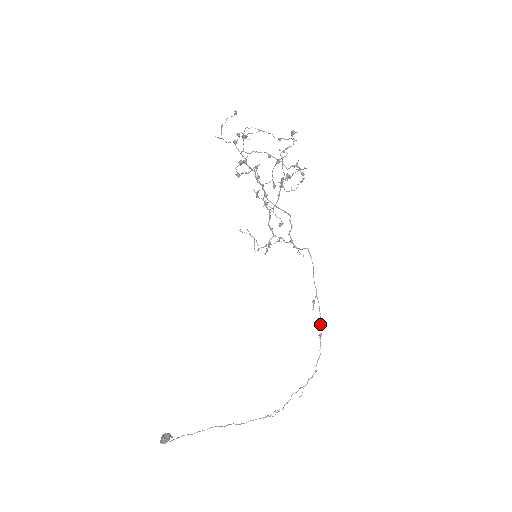
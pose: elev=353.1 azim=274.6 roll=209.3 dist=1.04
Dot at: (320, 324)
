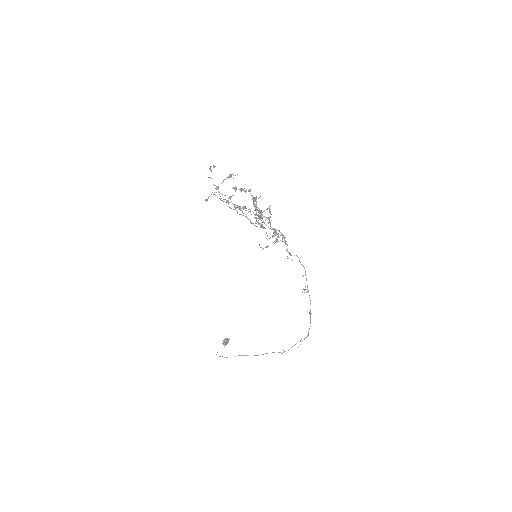
Dot at: occluded
